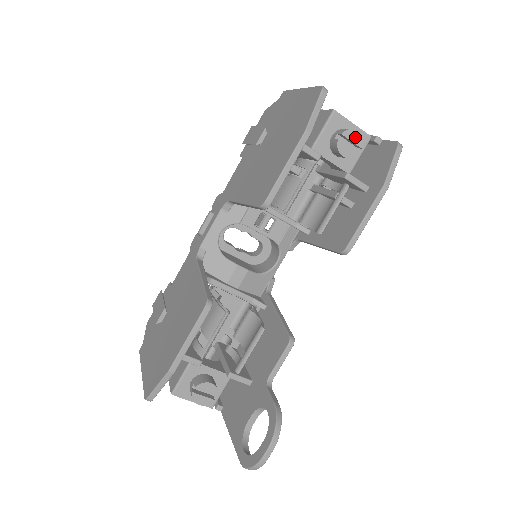
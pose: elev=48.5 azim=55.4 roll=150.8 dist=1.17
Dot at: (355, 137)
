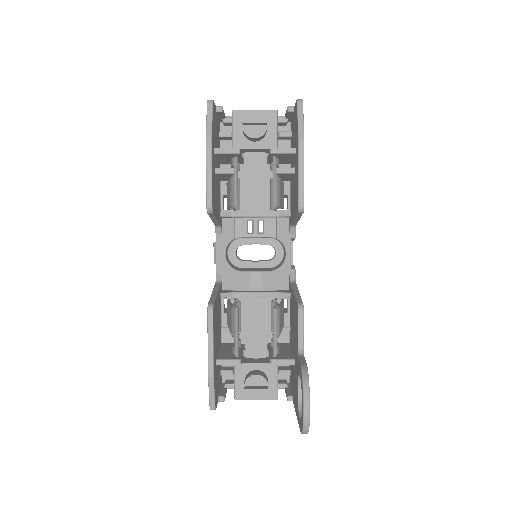
Dot at: (255, 119)
